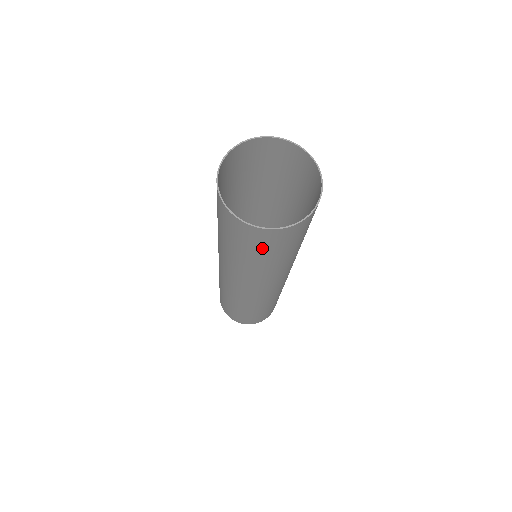
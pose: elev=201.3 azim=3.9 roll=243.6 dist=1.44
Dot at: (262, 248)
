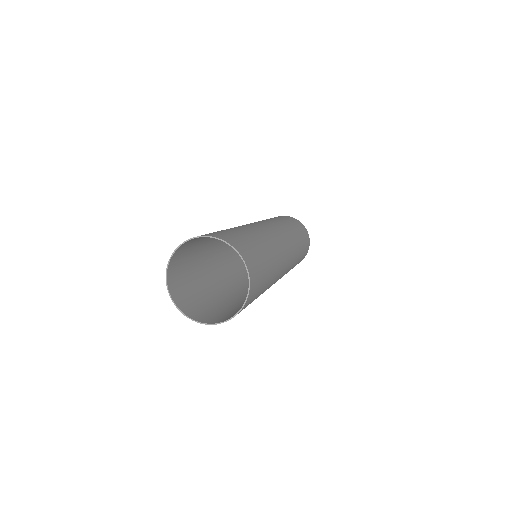
Dot at: (222, 314)
